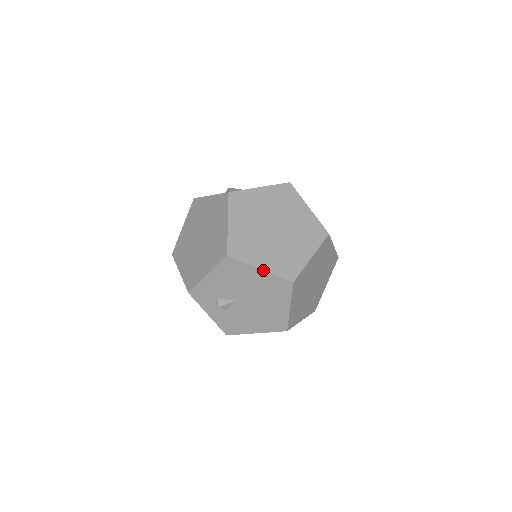
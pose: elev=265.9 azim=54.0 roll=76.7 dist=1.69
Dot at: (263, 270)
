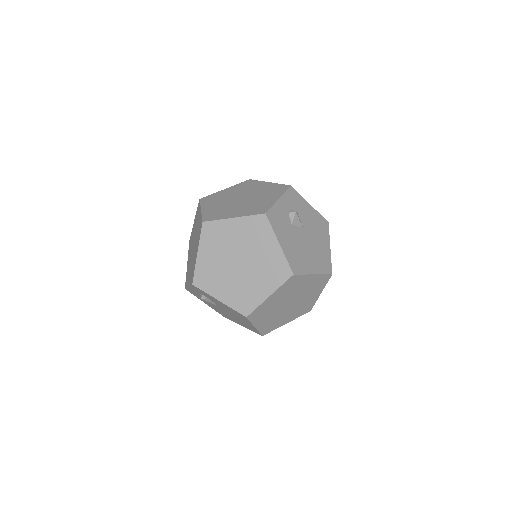
Dot at: (255, 328)
